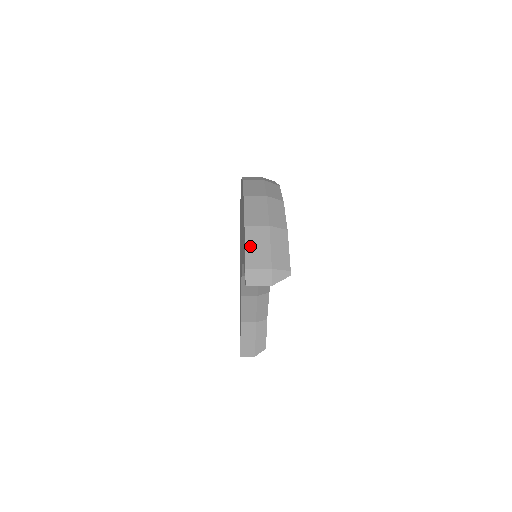
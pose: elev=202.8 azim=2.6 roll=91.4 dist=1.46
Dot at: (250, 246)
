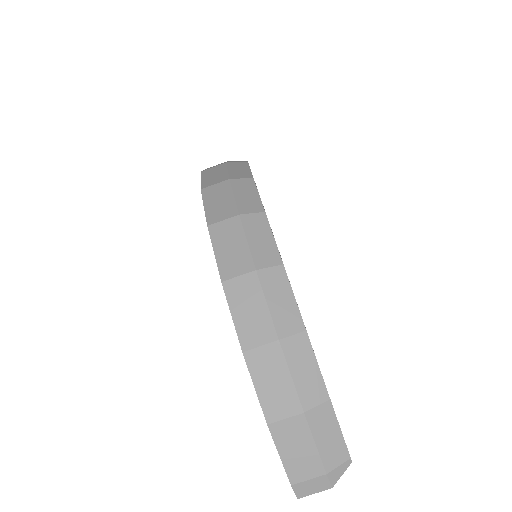
Dot at: (286, 453)
